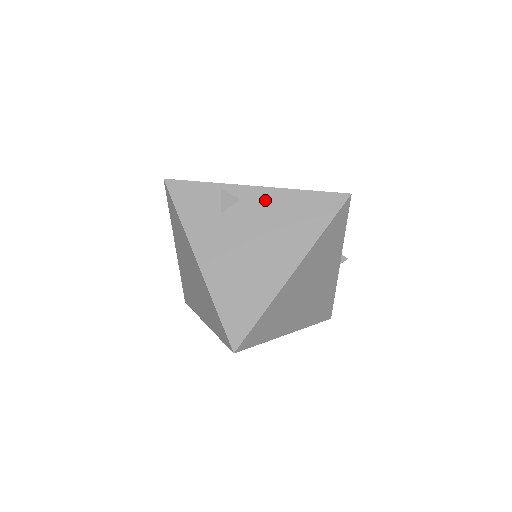
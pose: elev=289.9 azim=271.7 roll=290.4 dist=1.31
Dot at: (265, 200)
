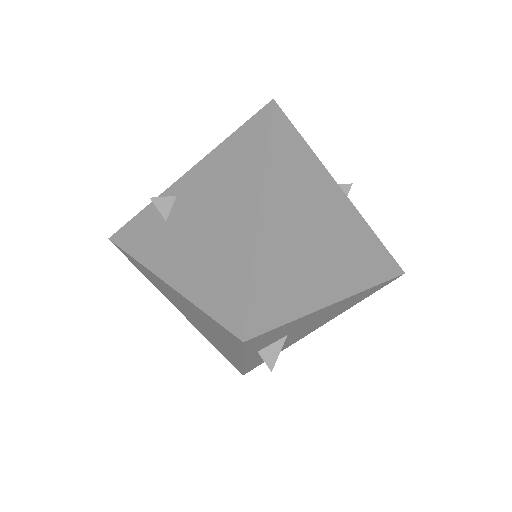
Dot at: (198, 176)
